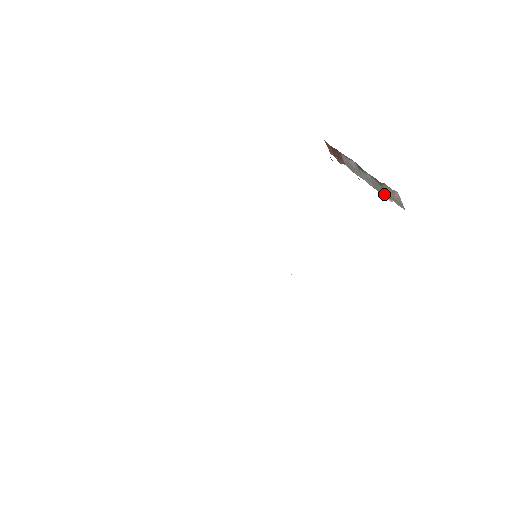
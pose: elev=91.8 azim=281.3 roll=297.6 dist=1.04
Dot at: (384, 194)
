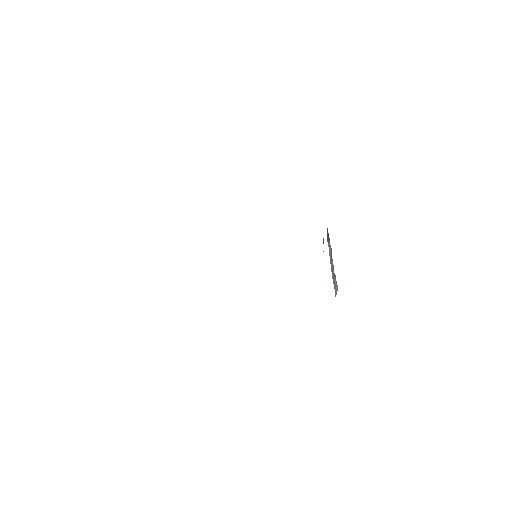
Dot at: (333, 278)
